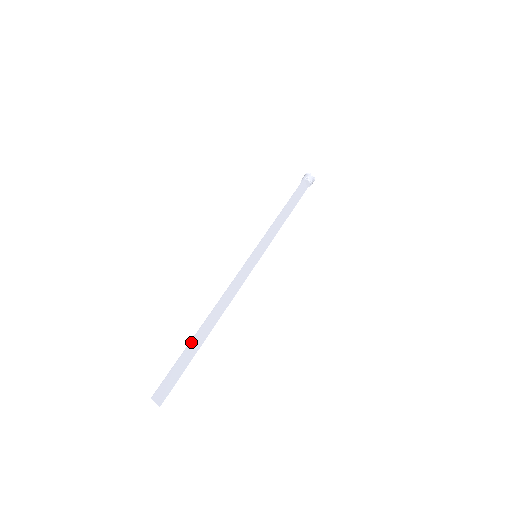
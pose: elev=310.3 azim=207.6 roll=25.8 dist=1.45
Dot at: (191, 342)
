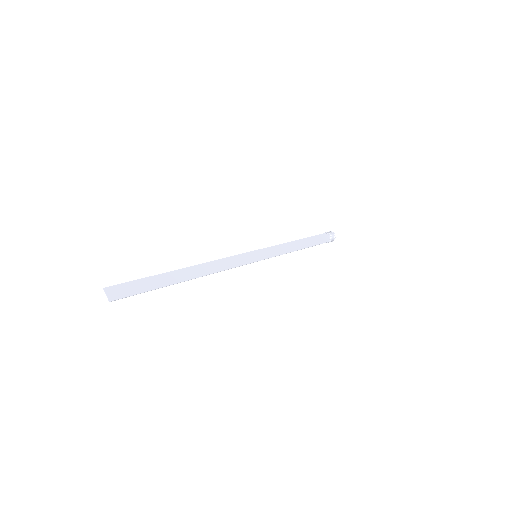
Dot at: (162, 274)
